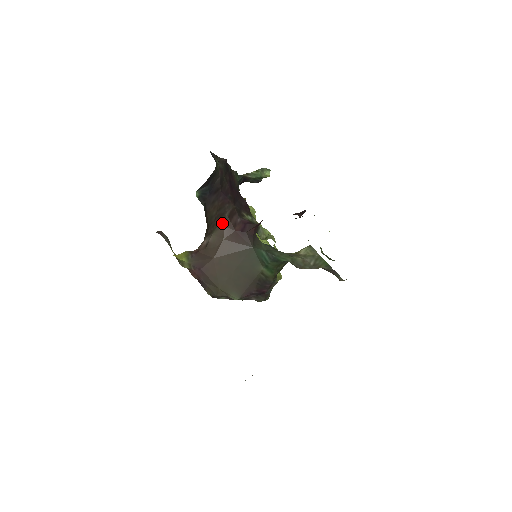
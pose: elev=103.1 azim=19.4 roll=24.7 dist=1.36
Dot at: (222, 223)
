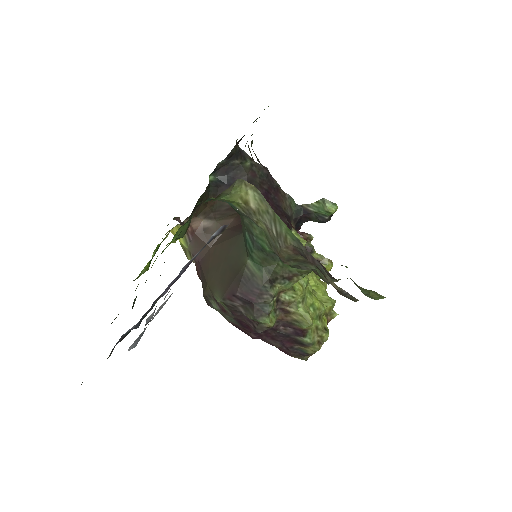
Dot at: (233, 216)
